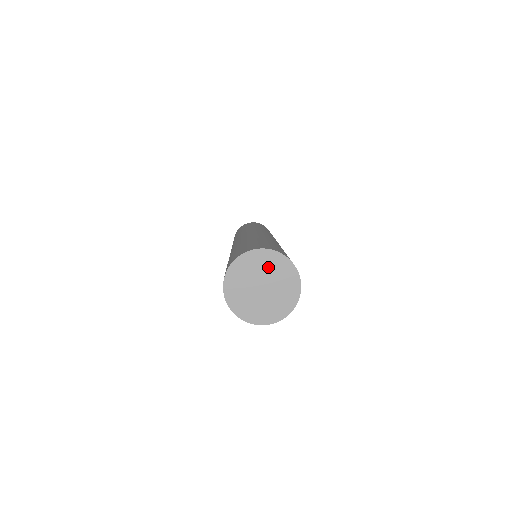
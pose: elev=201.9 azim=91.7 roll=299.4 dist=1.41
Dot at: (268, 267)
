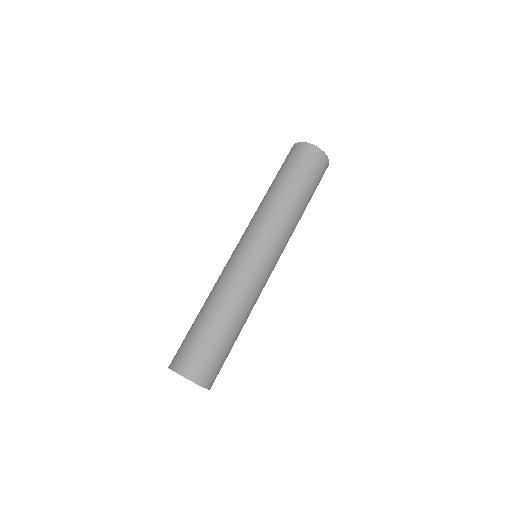
Dot at: occluded
